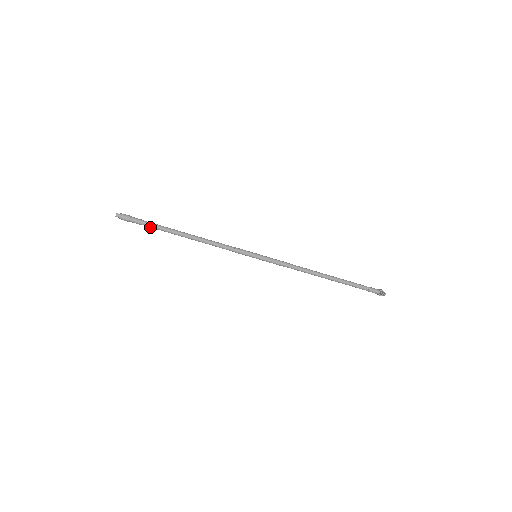
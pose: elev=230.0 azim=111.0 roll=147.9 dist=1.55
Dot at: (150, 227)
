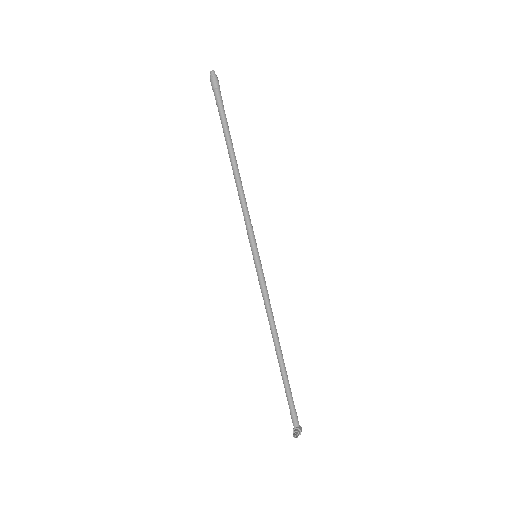
Dot at: (220, 117)
